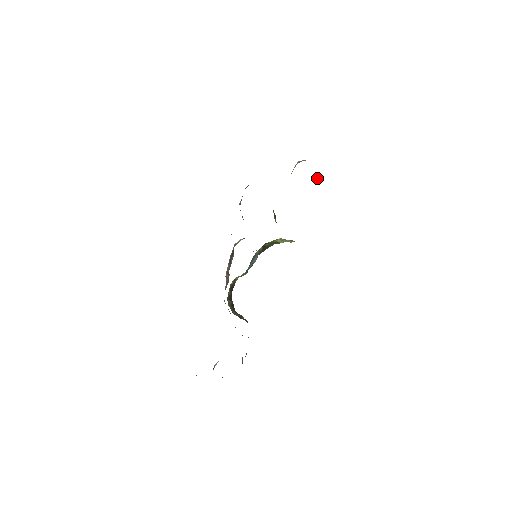
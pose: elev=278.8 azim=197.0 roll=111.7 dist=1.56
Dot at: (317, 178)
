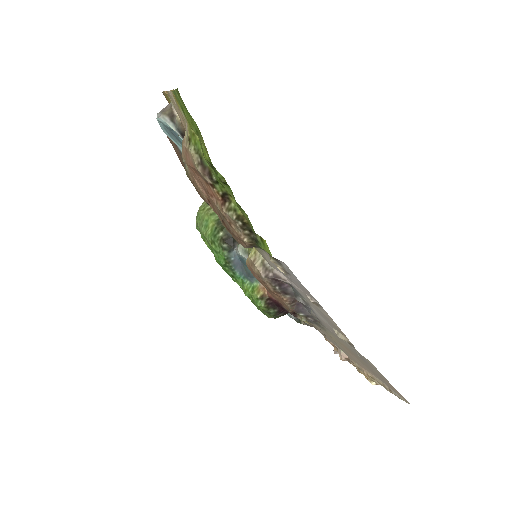
Dot at: occluded
